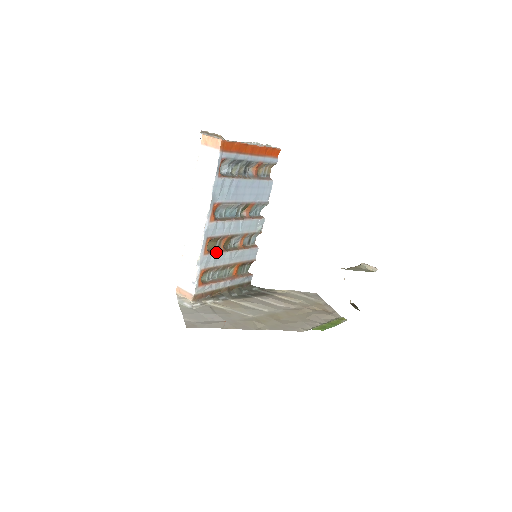
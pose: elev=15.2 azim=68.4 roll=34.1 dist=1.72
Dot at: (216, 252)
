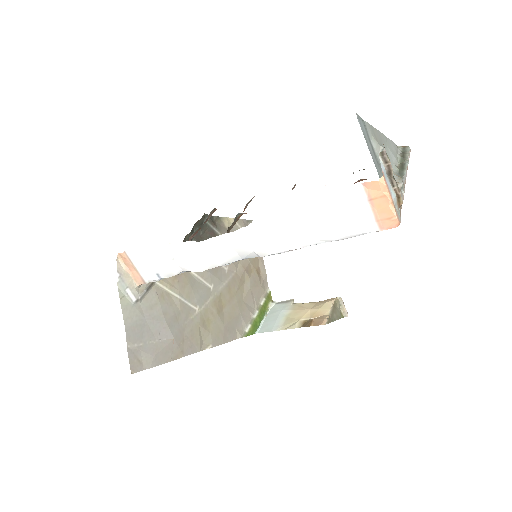
Dot at: occluded
